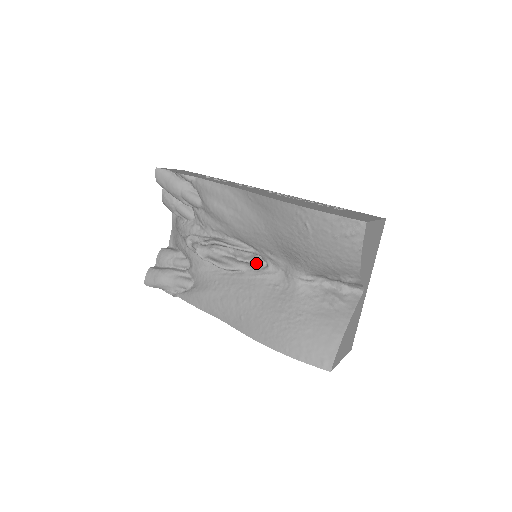
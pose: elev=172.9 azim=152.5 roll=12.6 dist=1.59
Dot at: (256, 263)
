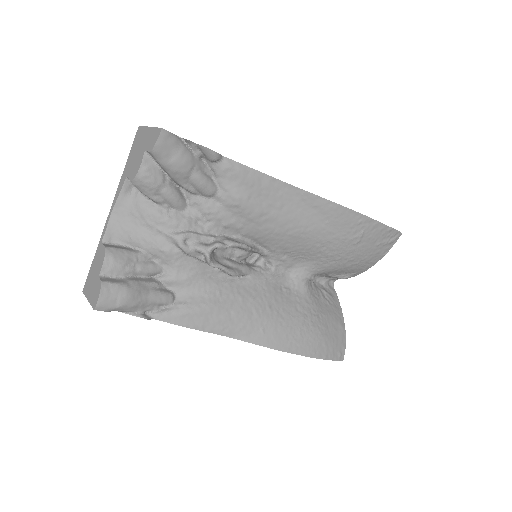
Dot at: (248, 263)
